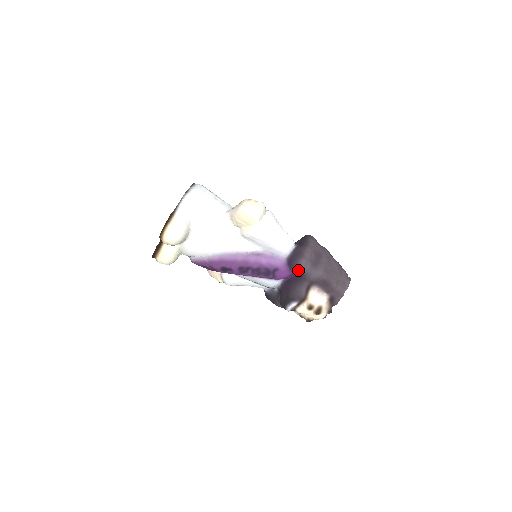
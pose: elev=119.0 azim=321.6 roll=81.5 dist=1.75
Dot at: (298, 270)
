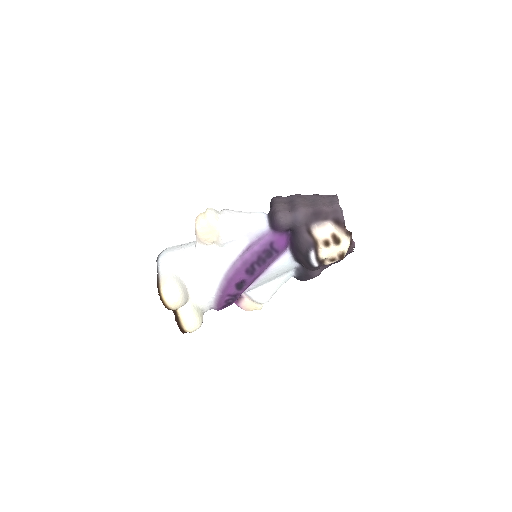
Dot at: (285, 226)
